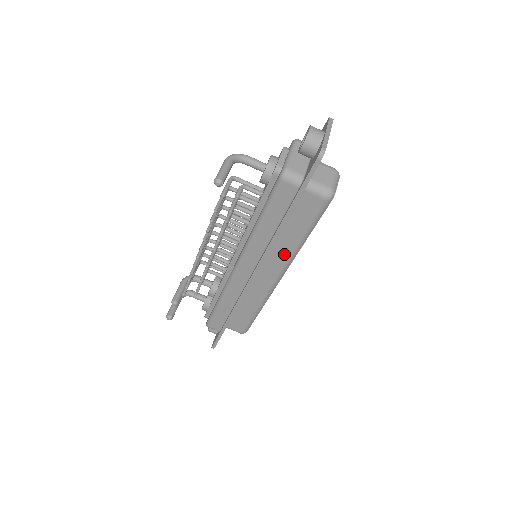
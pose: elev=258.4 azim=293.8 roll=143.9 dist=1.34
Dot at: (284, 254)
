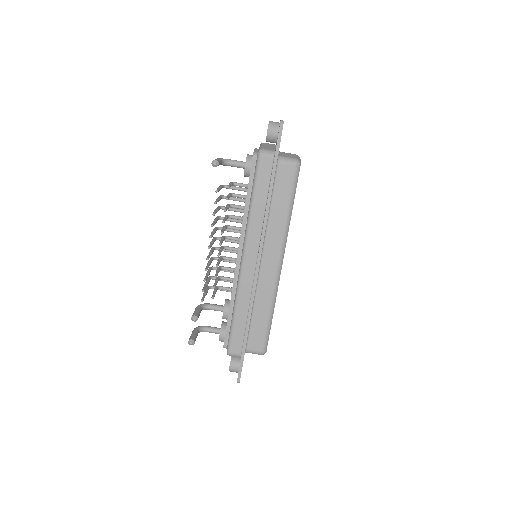
Dot at: (278, 233)
